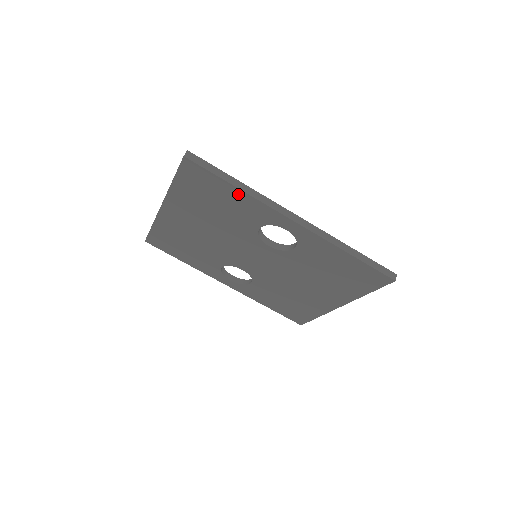
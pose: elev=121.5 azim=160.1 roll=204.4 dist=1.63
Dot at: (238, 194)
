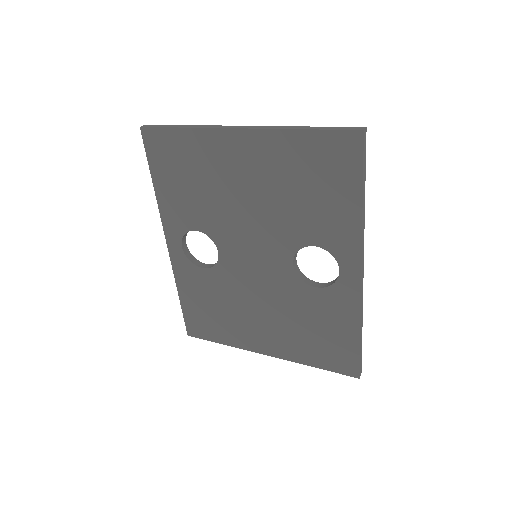
Dot at: (352, 207)
